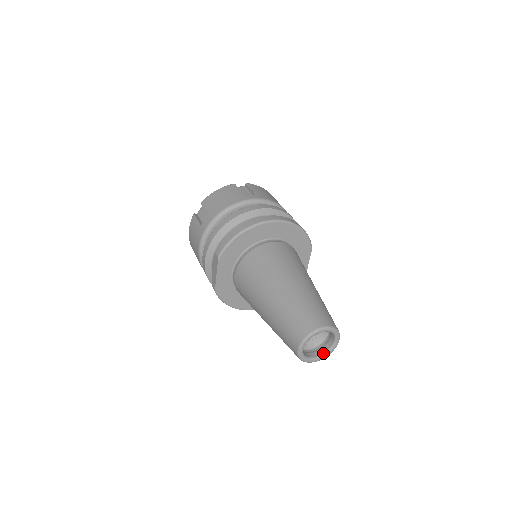
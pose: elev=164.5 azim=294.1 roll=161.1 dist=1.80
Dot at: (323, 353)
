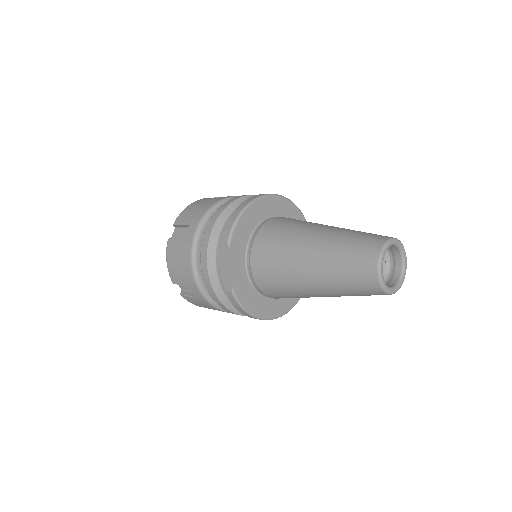
Dot at: (397, 281)
